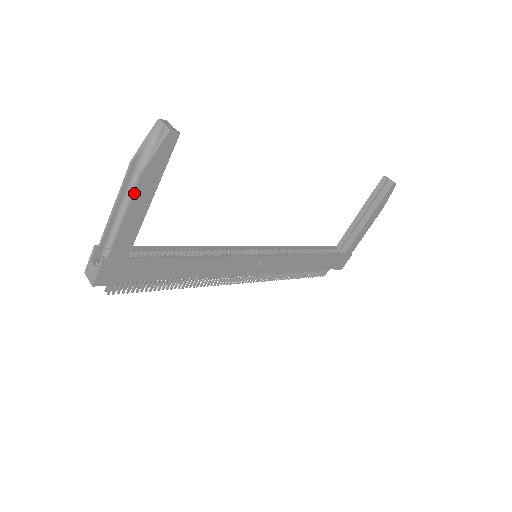
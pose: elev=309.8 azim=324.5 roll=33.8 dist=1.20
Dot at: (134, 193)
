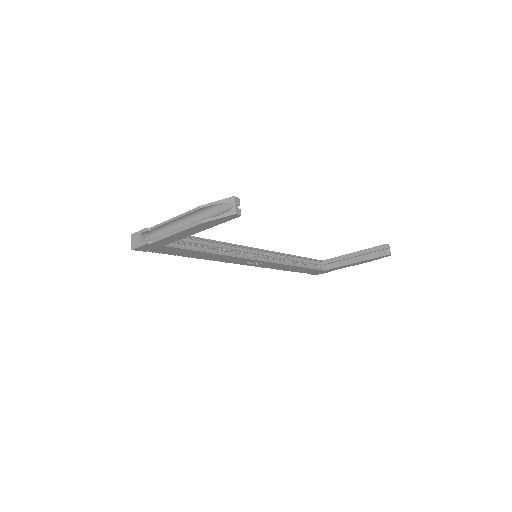
Dot at: (190, 228)
